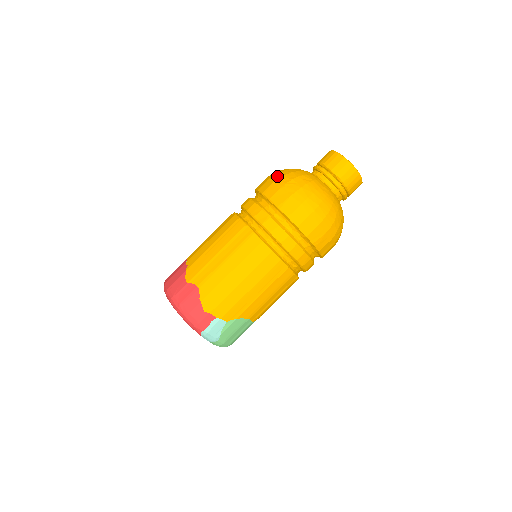
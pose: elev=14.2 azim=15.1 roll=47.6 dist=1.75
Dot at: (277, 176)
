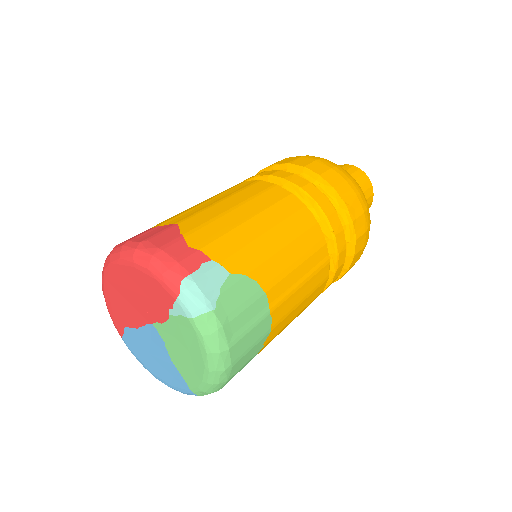
Dot at: occluded
